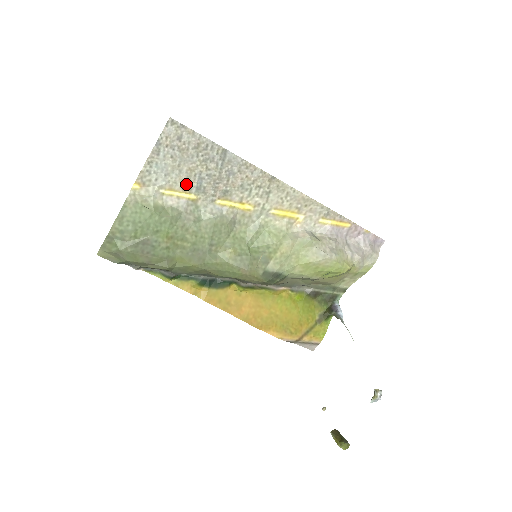
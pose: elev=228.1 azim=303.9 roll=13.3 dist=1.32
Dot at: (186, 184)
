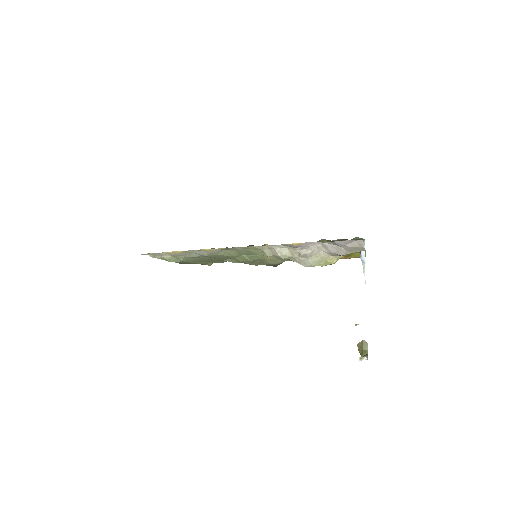
Dot at: occluded
